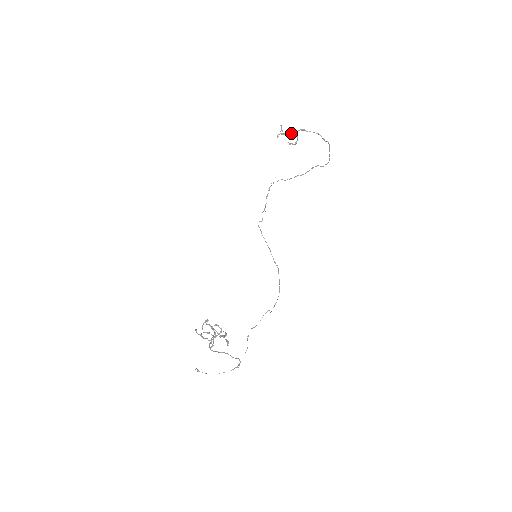
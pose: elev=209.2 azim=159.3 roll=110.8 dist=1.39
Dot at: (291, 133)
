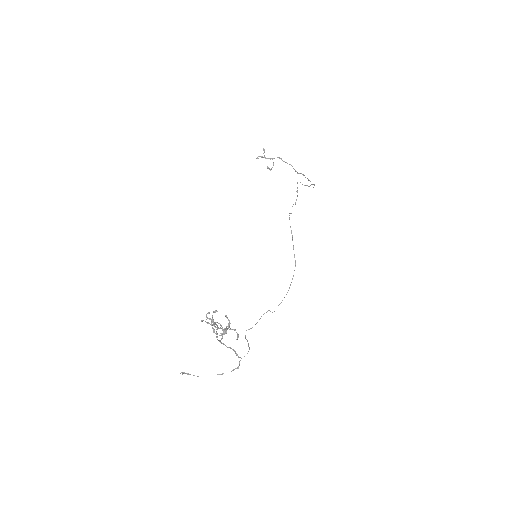
Dot at: (271, 158)
